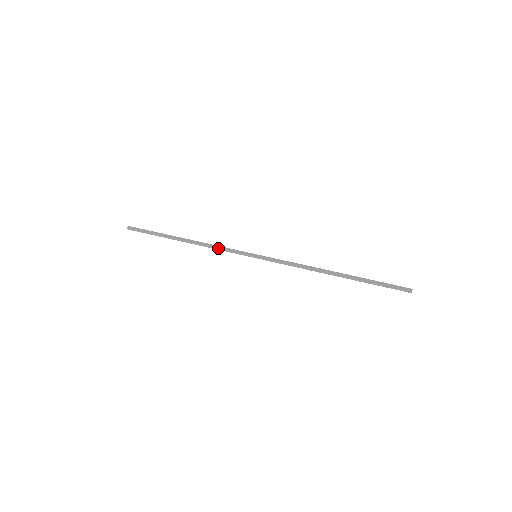
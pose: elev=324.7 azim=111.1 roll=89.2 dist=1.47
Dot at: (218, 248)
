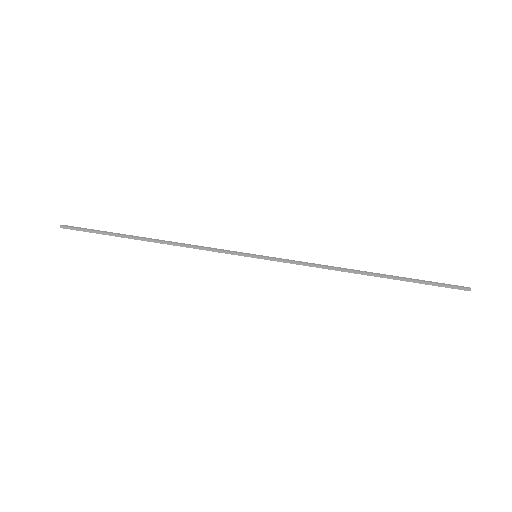
Dot at: (201, 247)
